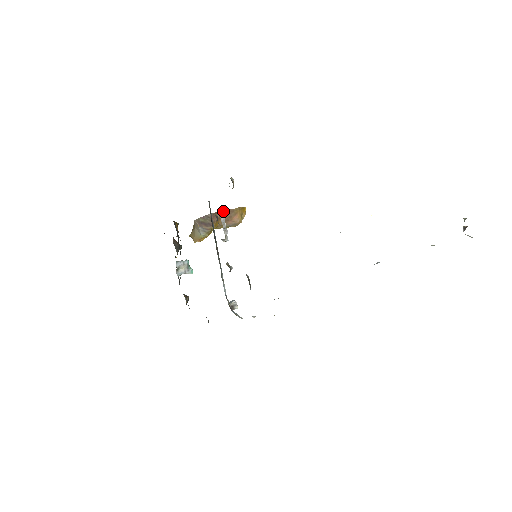
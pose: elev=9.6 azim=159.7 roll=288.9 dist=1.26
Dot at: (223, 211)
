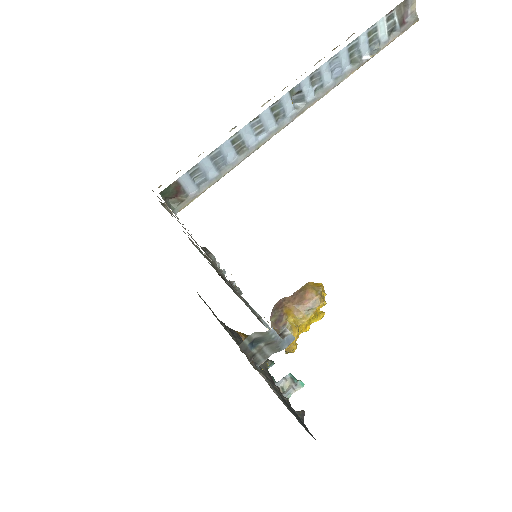
Dot at: (289, 297)
